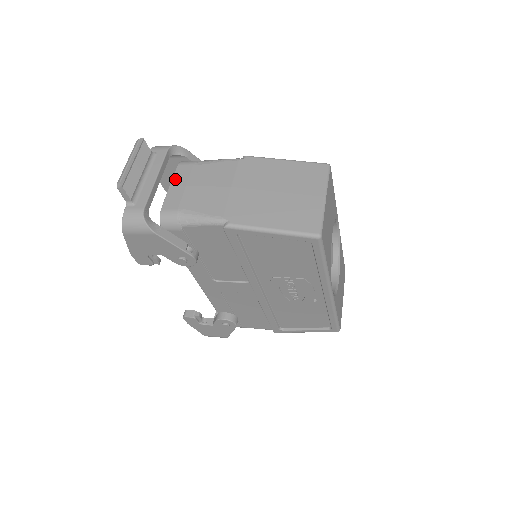
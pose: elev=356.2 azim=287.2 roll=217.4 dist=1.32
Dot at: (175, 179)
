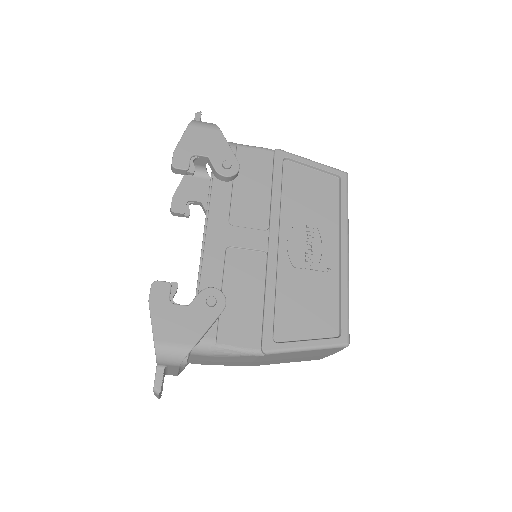
Dot at: occluded
